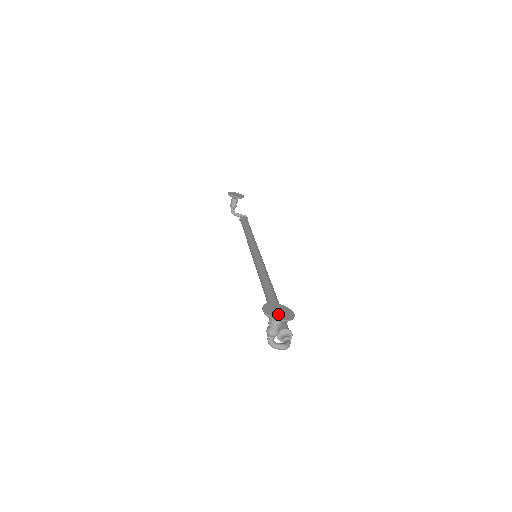
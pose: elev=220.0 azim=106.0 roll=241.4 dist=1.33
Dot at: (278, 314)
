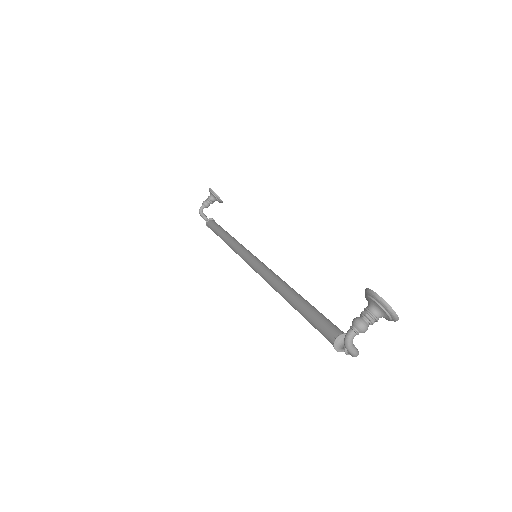
Dot at: (387, 306)
